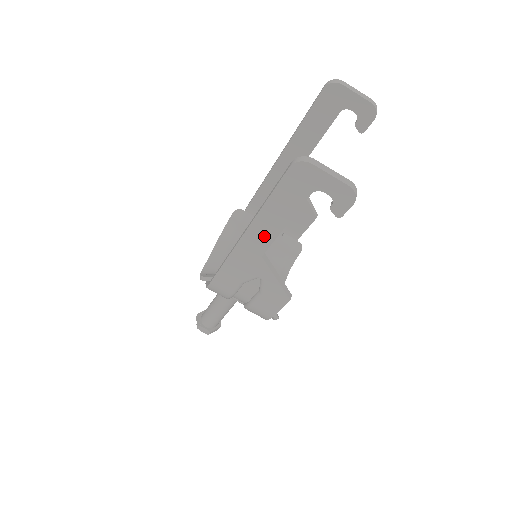
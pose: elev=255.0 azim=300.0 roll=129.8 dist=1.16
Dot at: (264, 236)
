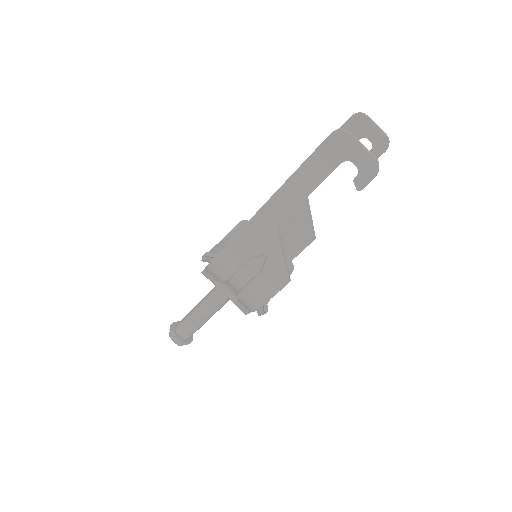
Dot at: (286, 205)
